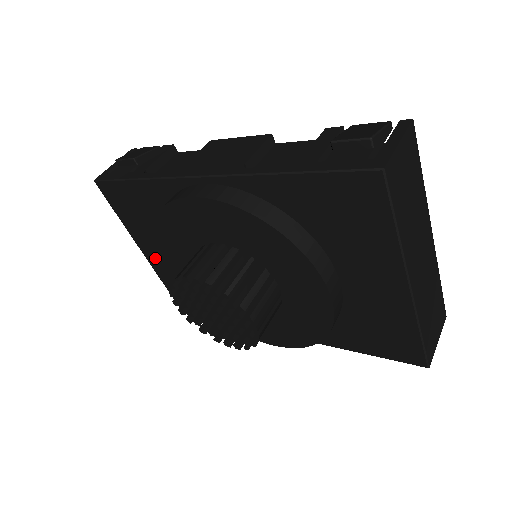
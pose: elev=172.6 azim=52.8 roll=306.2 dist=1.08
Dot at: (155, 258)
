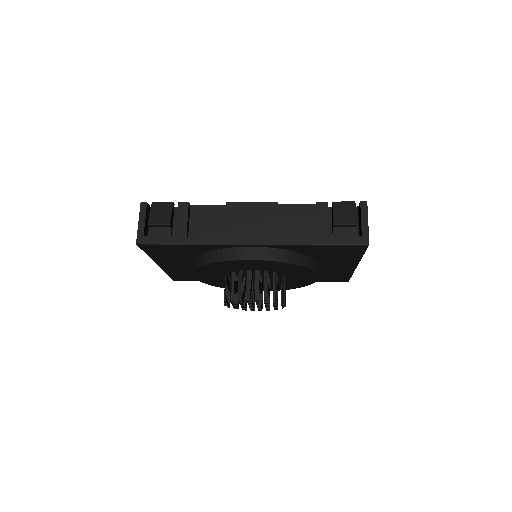
Dot at: (169, 266)
